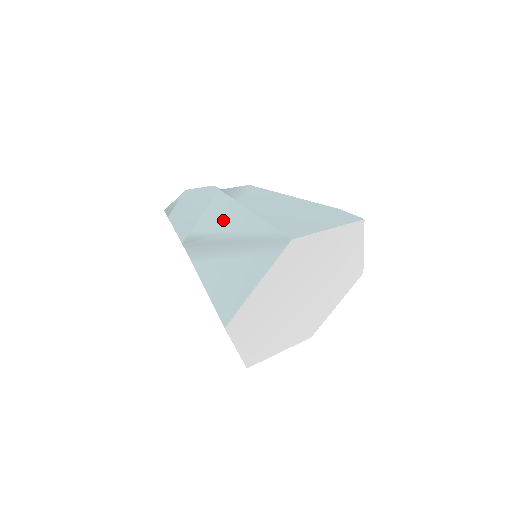
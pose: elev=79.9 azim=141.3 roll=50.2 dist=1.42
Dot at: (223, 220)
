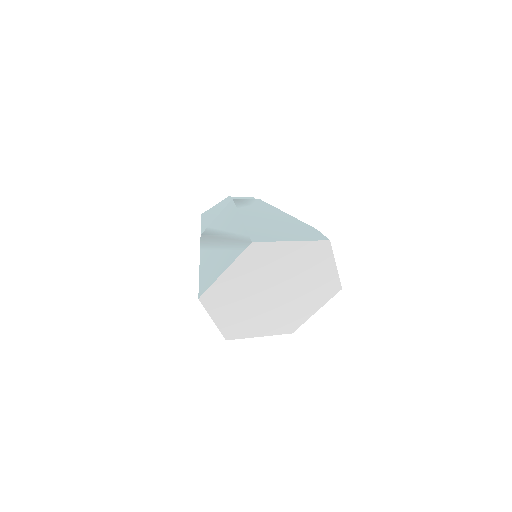
Dot at: (226, 221)
